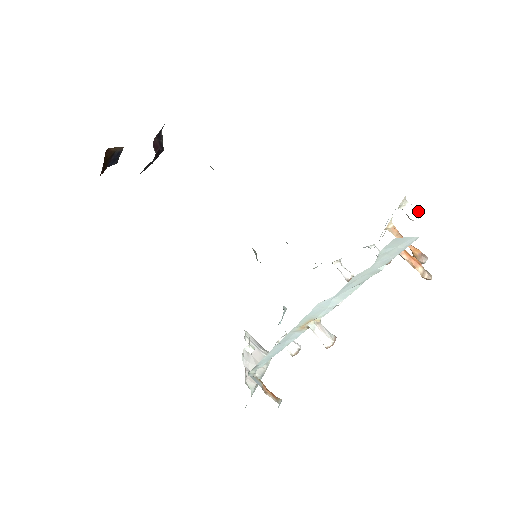
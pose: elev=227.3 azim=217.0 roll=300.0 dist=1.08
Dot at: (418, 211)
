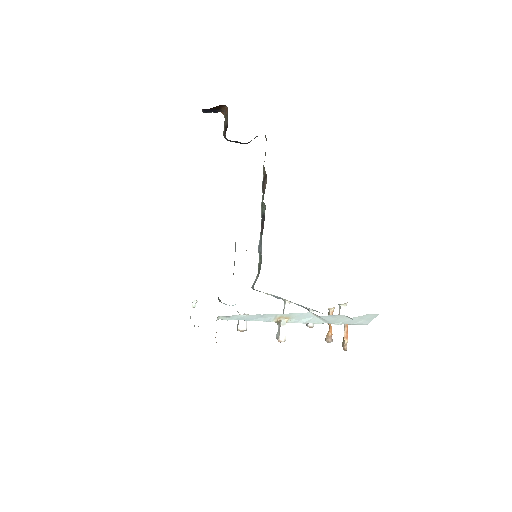
Dot at: occluded
